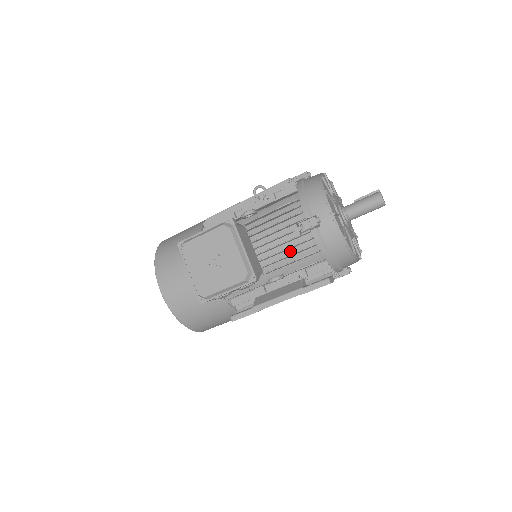
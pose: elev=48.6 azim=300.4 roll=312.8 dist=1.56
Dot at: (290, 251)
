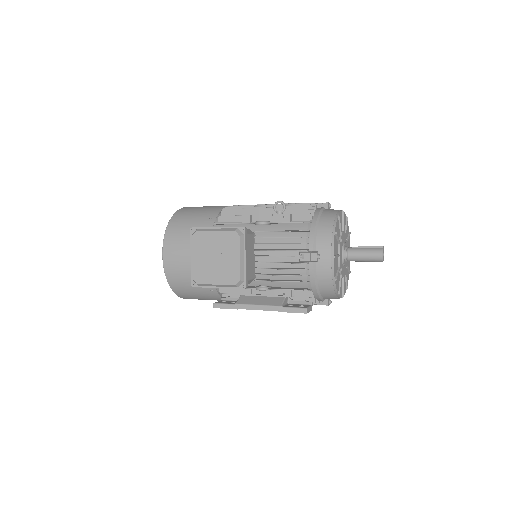
Dot at: (285, 271)
